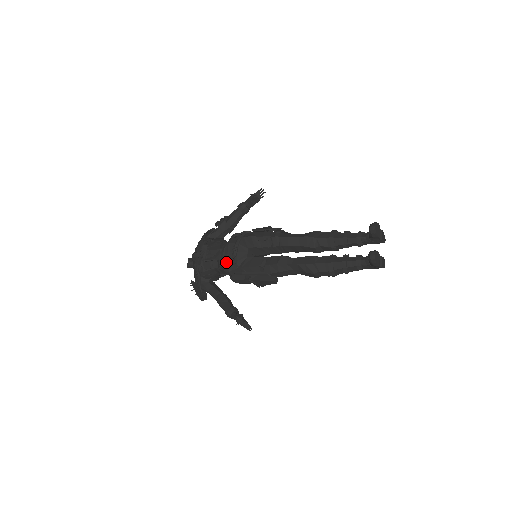
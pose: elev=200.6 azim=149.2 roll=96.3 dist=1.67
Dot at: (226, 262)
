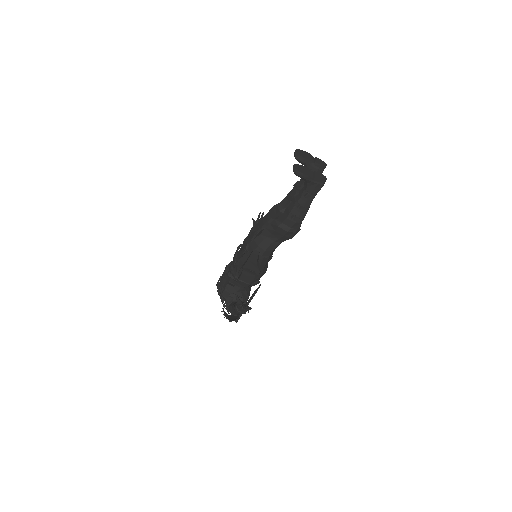
Dot at: (230, 269)
